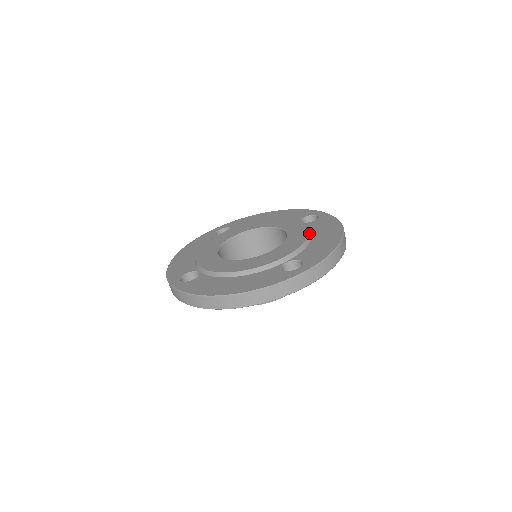
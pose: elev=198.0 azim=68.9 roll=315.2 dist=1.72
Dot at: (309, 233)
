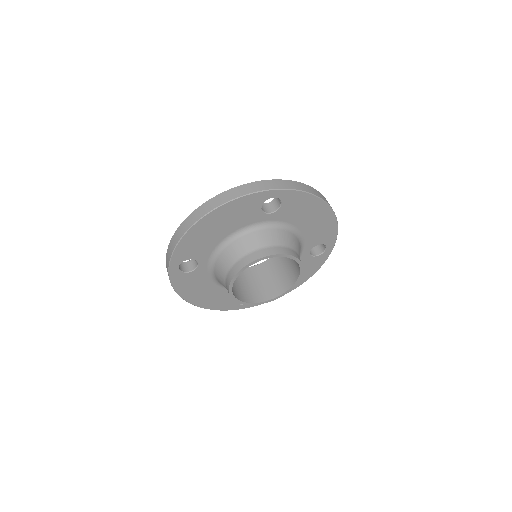
Dot at: occluded
